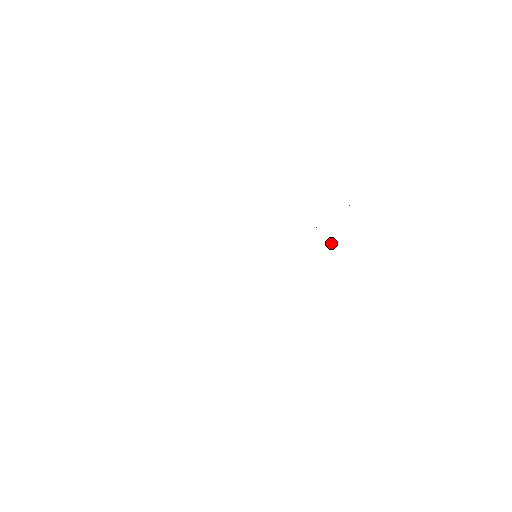
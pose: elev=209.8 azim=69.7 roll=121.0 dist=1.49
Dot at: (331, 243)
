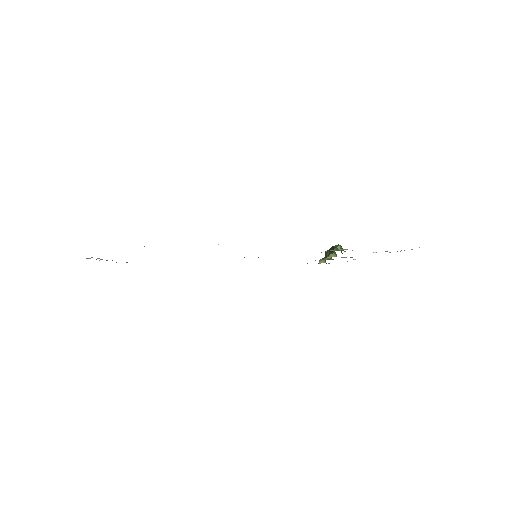
Dot at: occluded
